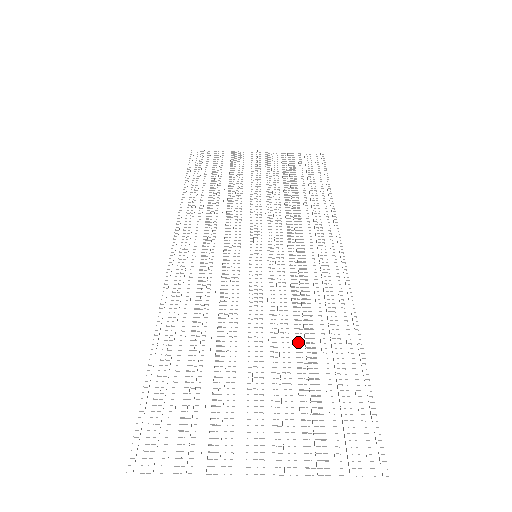
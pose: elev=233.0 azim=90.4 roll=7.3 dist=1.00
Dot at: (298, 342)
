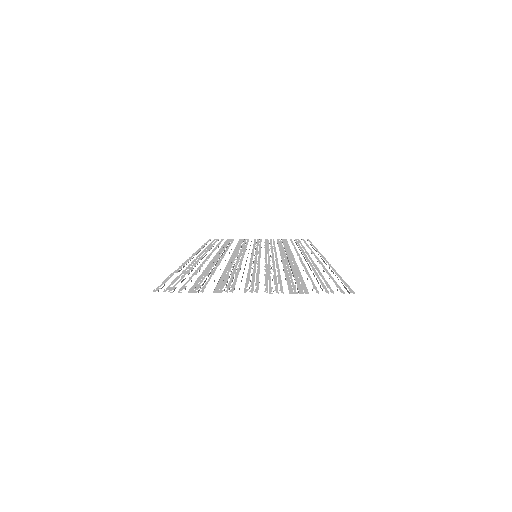
Dot at: (286, 270)
